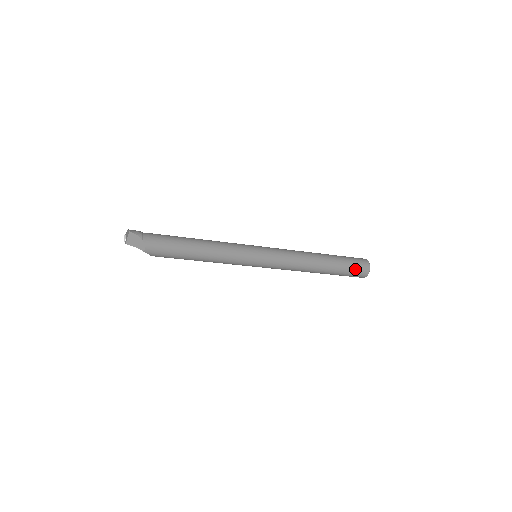
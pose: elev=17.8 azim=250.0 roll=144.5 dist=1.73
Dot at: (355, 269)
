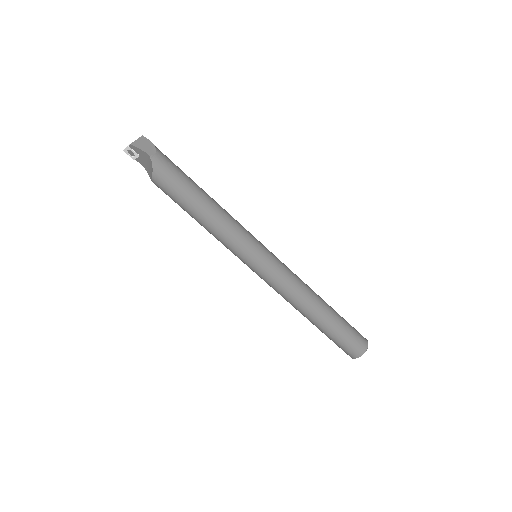
Dot at: (354, 333)
